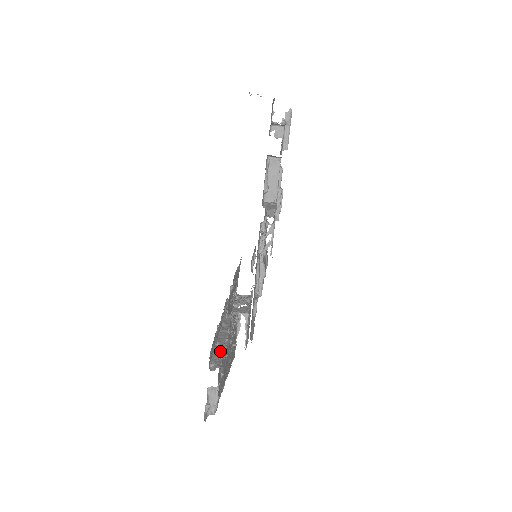
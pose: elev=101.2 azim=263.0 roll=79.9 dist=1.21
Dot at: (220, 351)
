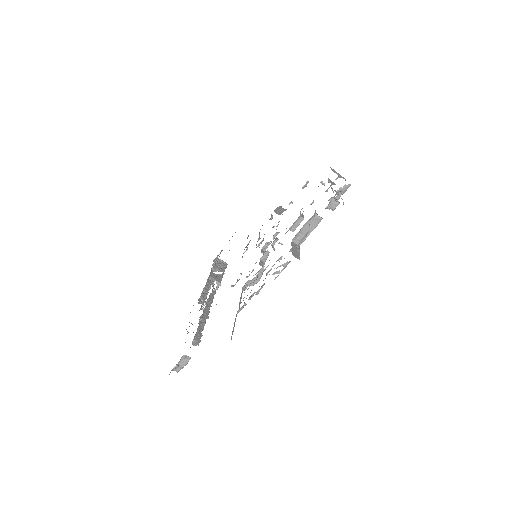
Dot at: (202, 329)
